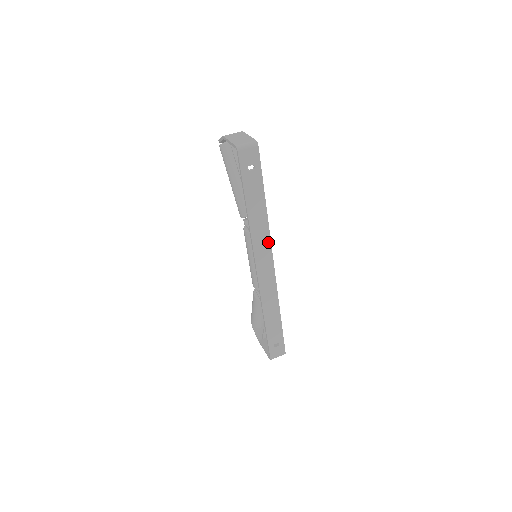
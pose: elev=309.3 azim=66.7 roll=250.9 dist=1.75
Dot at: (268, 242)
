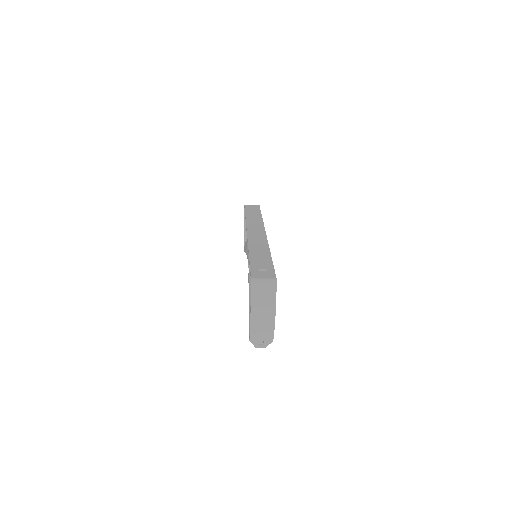
Dot at: (261, 225)
